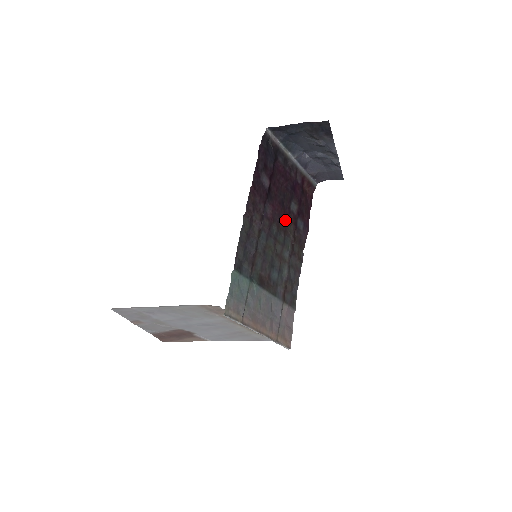
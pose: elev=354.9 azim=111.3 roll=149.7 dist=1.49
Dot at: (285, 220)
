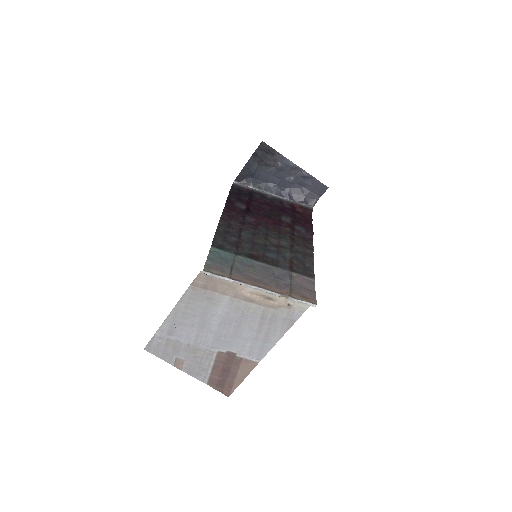
Dot at: (276, 226)
